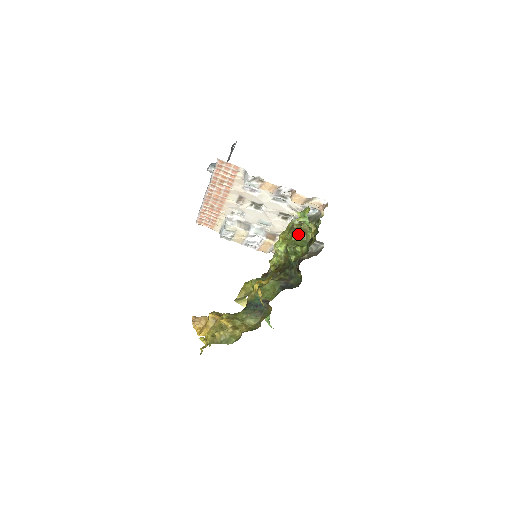
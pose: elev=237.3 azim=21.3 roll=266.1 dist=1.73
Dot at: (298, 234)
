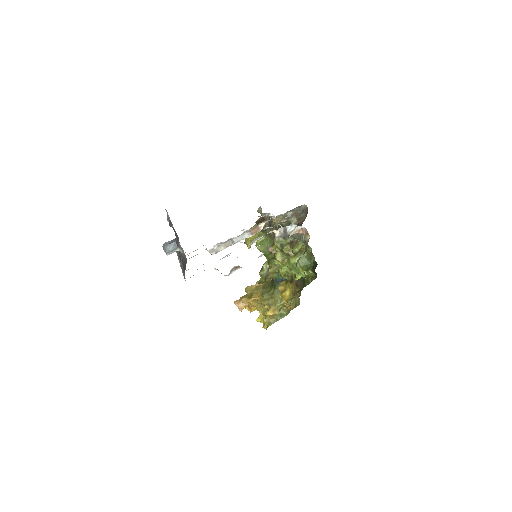
Dot at: (293, 257)
